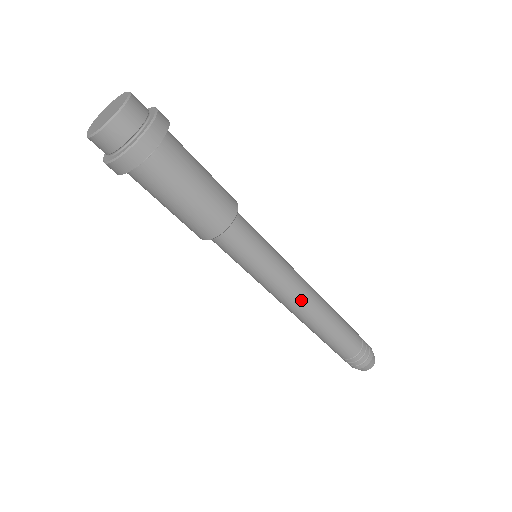
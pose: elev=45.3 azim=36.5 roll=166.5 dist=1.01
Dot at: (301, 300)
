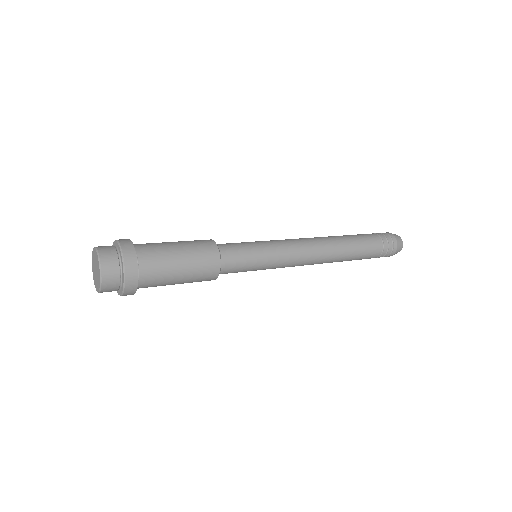
Dot at: occluded
